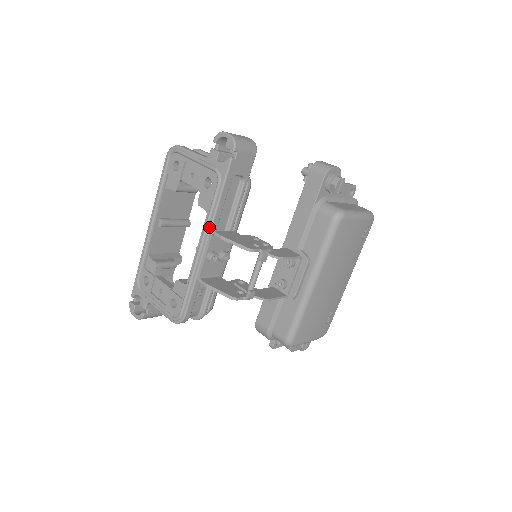
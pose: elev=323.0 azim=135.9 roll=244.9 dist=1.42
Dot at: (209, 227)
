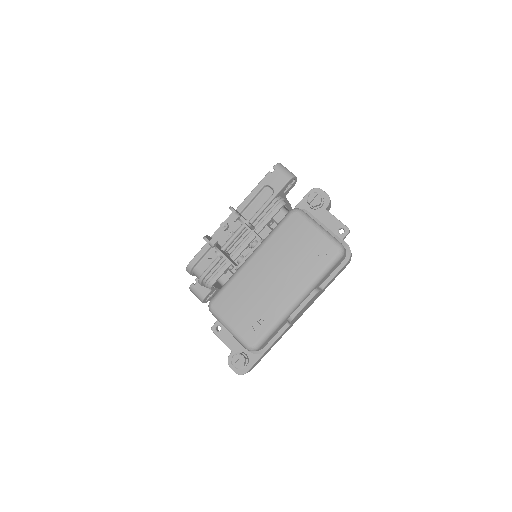
Dot at: (236, 209)
